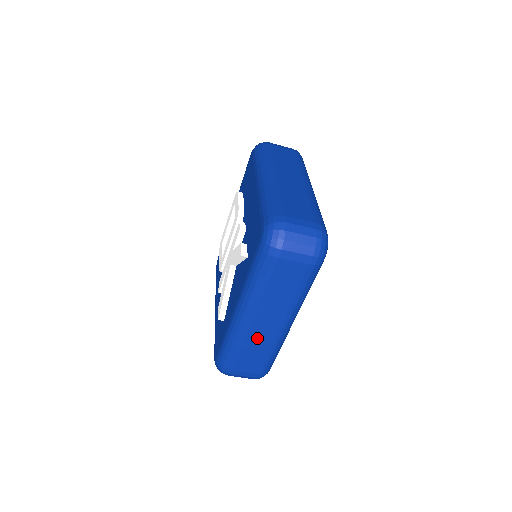
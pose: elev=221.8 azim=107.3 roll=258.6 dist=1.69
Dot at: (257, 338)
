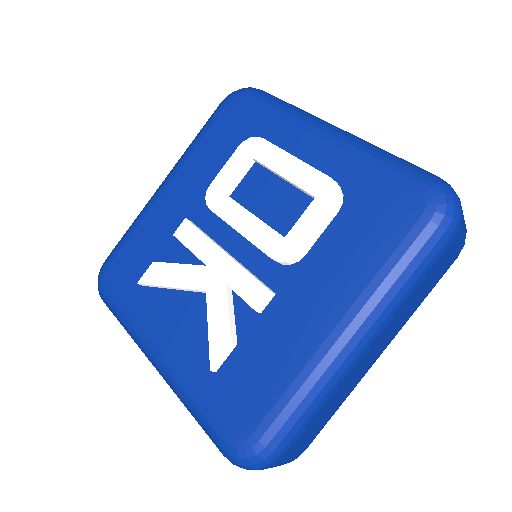
Dot at: occluded
